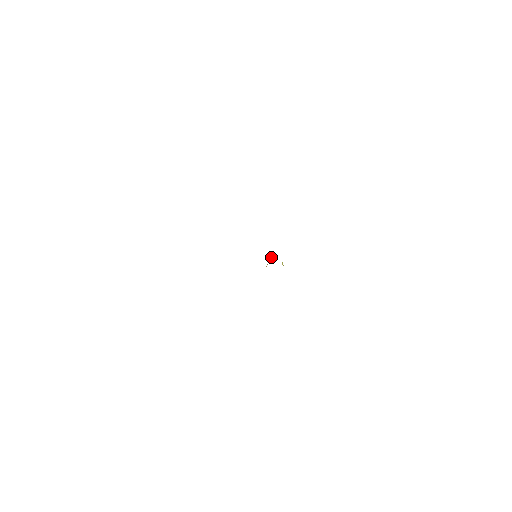
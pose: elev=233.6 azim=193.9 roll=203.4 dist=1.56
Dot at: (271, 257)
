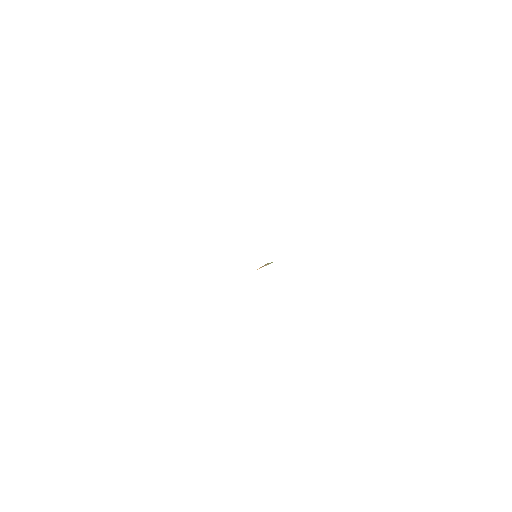
Dot at: (272, 262)
